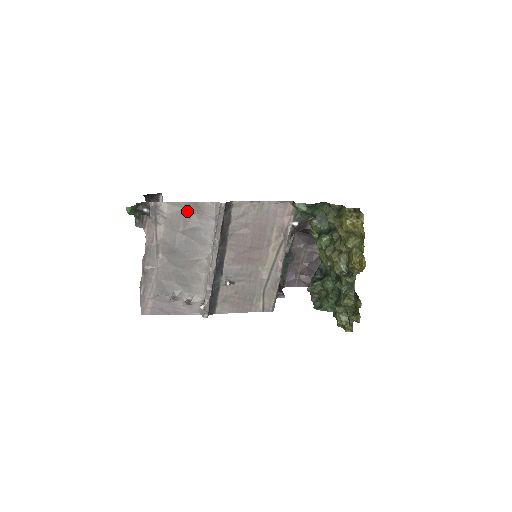
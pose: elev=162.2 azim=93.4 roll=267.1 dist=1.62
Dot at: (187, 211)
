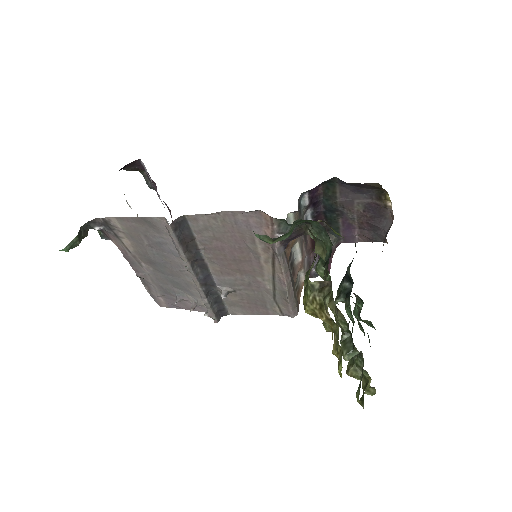
Dot at: (140, 226)
